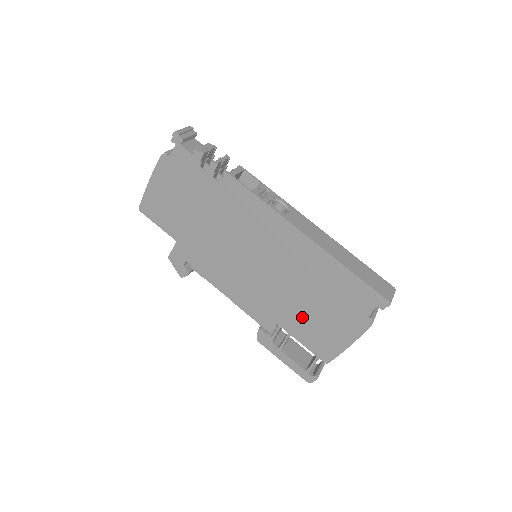
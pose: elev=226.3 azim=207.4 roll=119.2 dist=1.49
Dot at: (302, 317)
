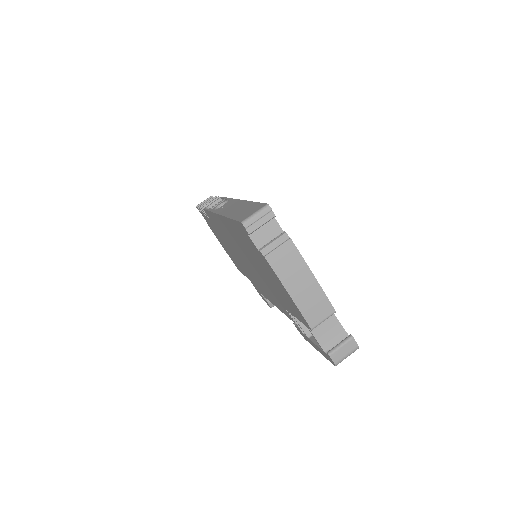
Dot at: (275, 289)
